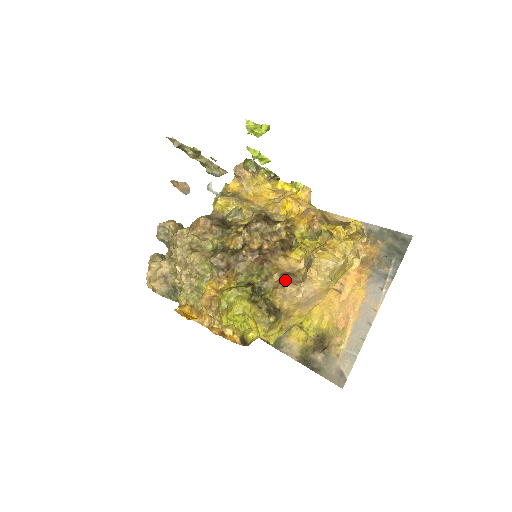
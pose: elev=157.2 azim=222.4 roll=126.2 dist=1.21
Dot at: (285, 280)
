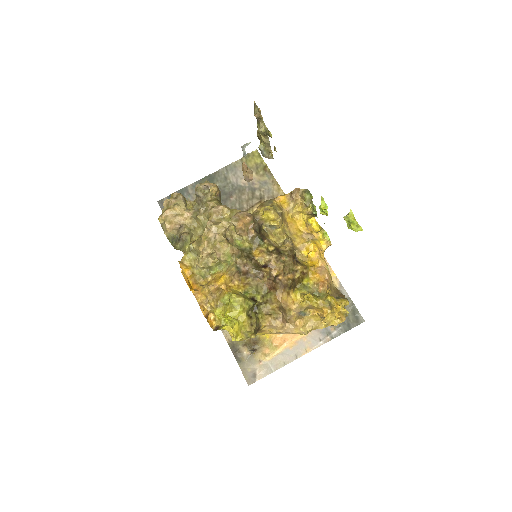
Dot at: (279, 315)
